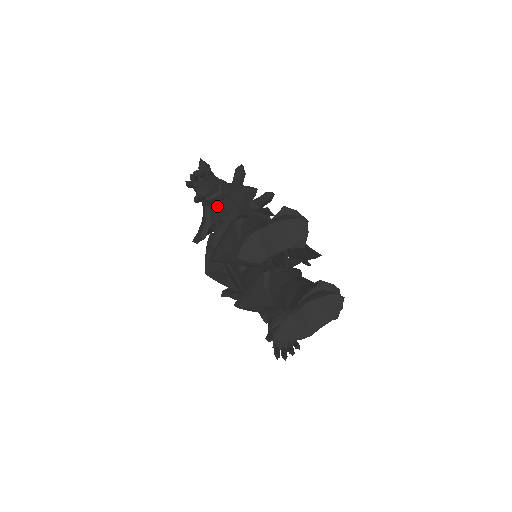
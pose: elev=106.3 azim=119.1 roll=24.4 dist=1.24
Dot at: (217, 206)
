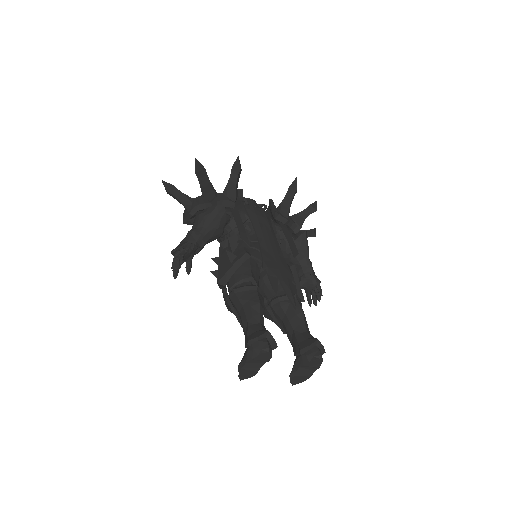
Dot at: occluded
